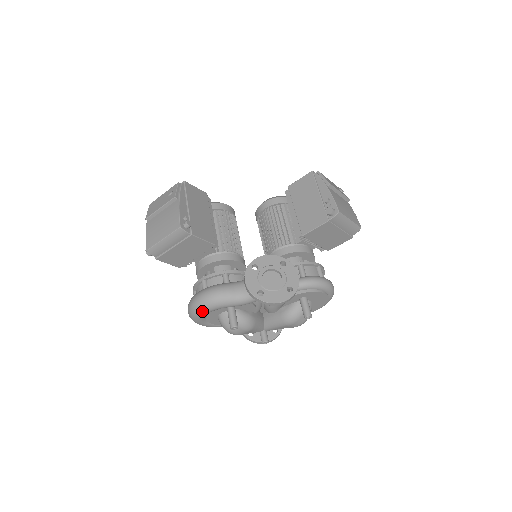
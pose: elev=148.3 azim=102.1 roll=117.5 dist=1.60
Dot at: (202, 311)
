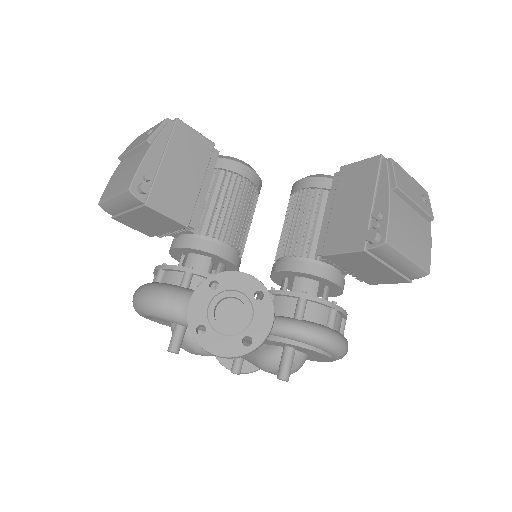
Dot at: (140, 312)
